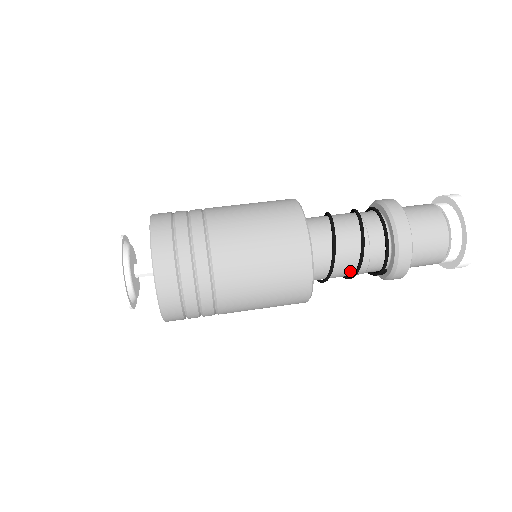
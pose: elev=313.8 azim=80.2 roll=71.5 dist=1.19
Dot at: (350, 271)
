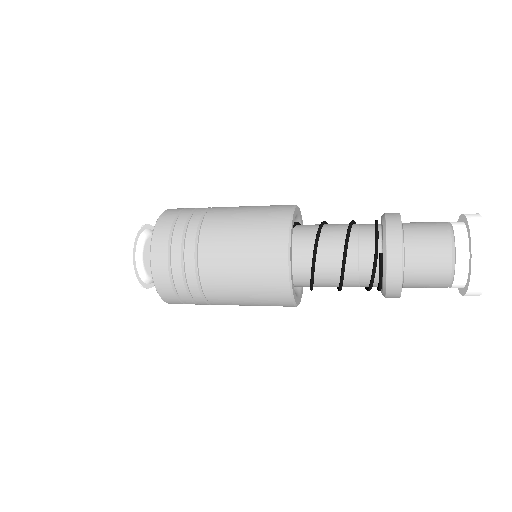
Dot at: (339, 248)
